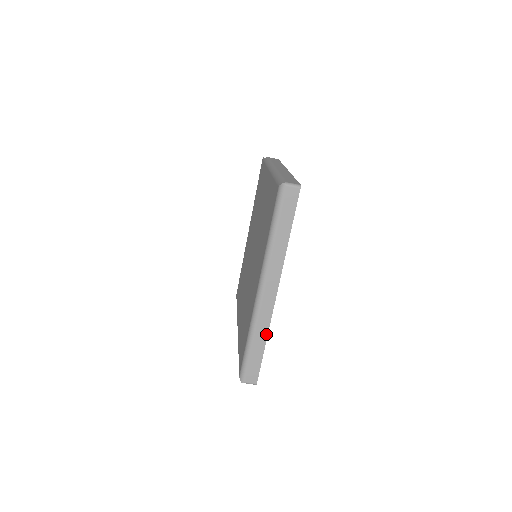
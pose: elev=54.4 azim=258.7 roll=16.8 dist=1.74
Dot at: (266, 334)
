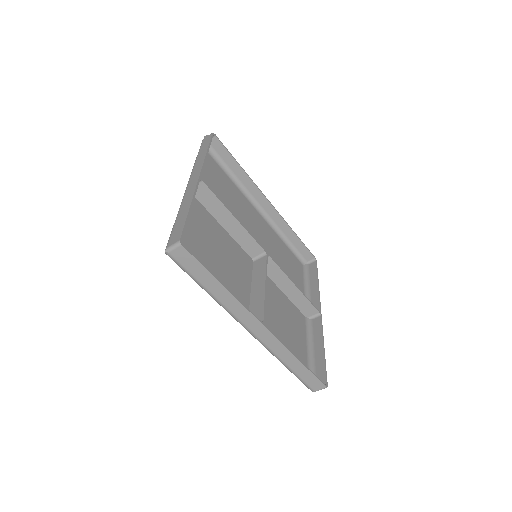
Dot at: (291, 355)
